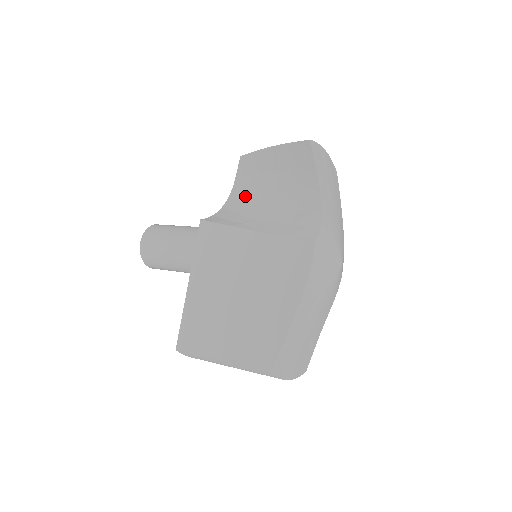
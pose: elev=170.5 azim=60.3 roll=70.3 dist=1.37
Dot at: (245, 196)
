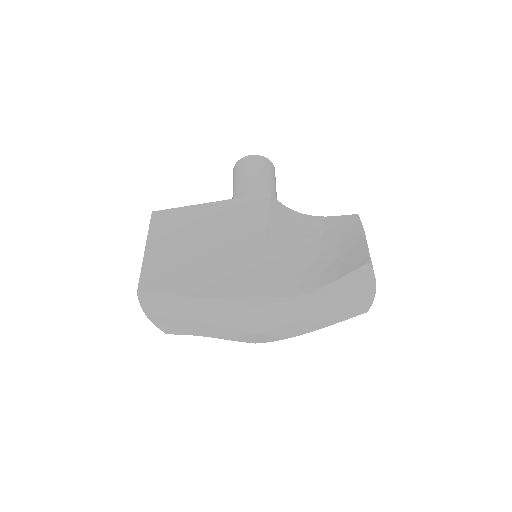
Dot at: (312, 228)
